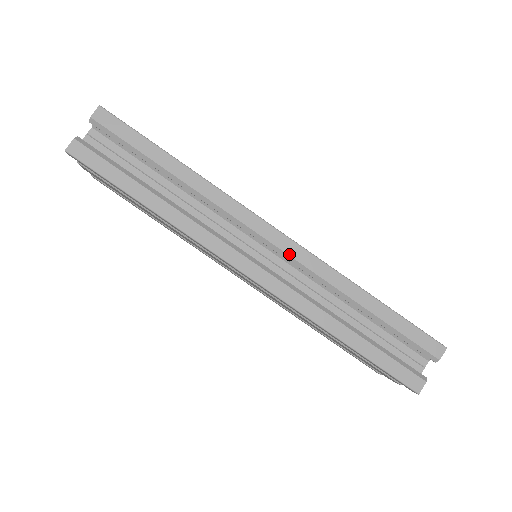
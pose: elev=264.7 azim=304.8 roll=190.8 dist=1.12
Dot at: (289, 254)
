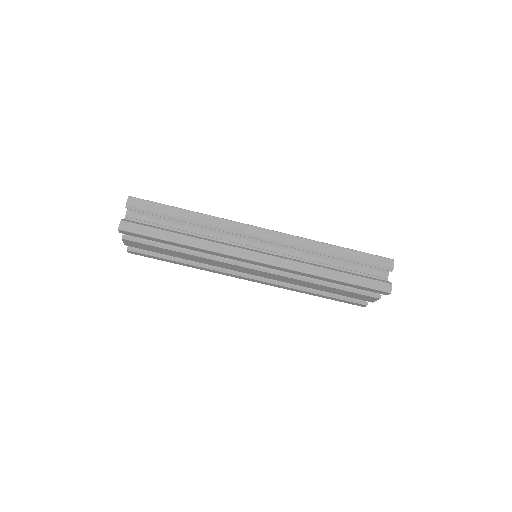
Dot at: (278, 240)
